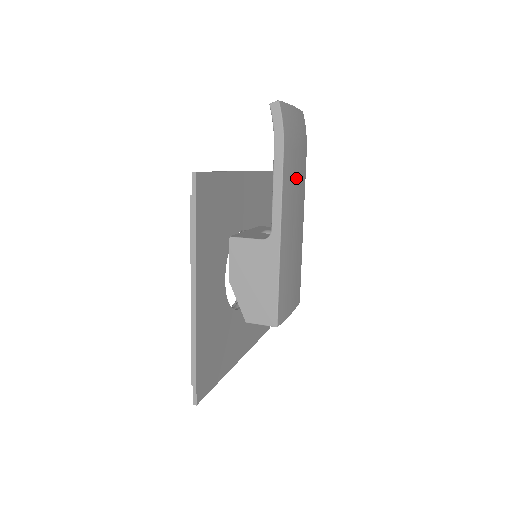
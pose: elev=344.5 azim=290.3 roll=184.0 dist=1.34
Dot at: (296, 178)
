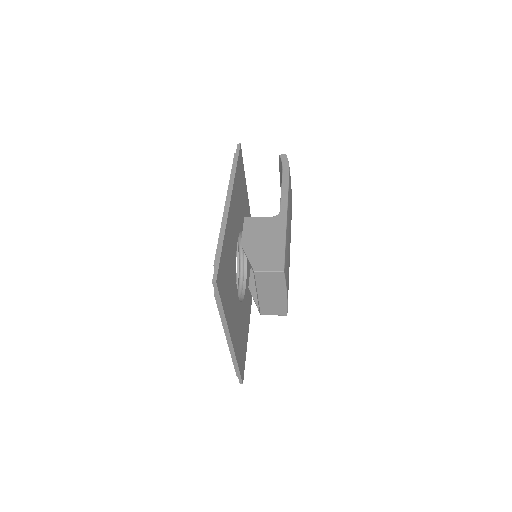
Dot at: occluded
